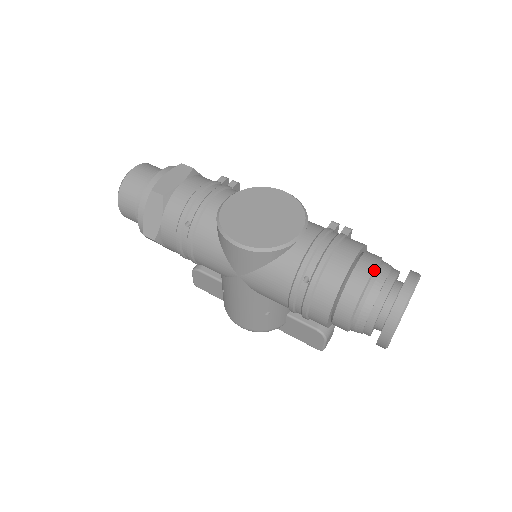
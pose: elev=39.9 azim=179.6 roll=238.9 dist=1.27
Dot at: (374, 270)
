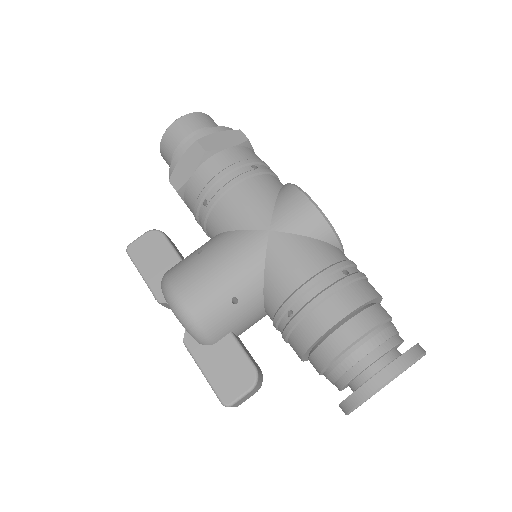
Dot at: occluded
